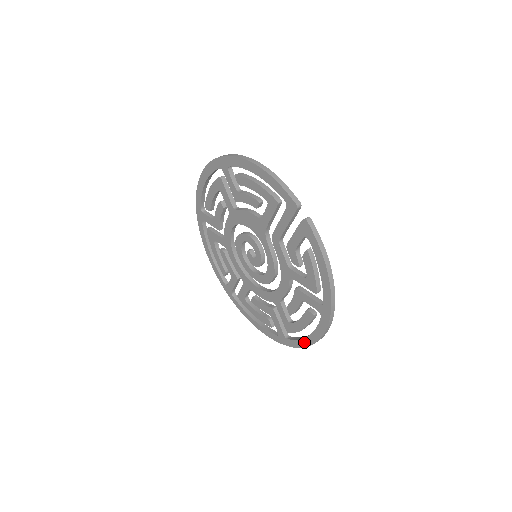
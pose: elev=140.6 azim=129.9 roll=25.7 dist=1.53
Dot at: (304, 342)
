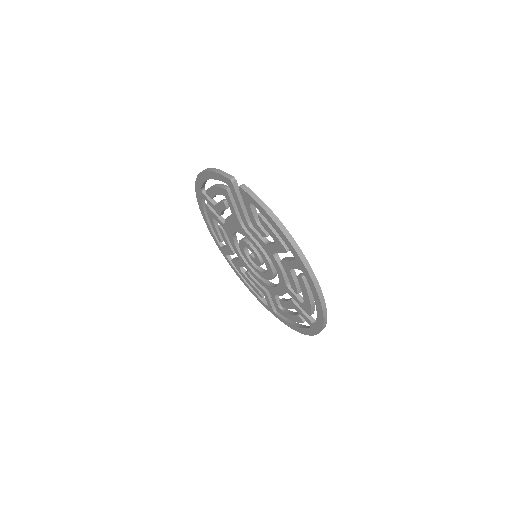
Dot at: (319, 315)
